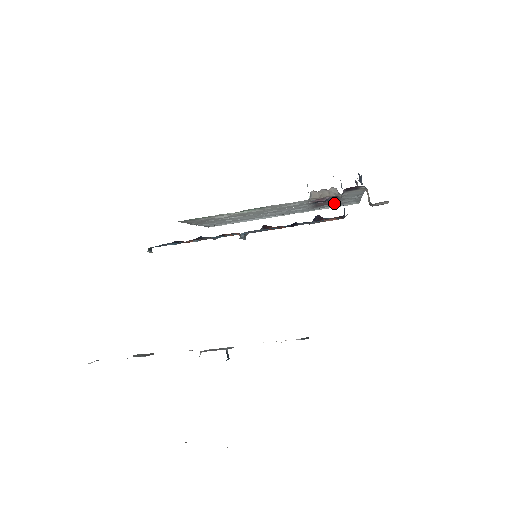
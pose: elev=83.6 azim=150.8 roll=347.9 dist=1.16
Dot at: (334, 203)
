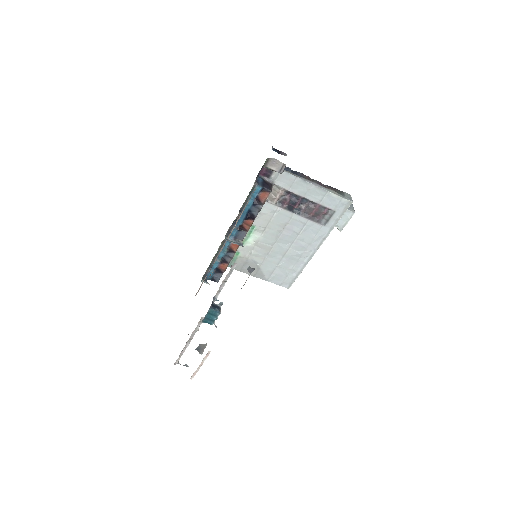
Dot at: (318, 208)
